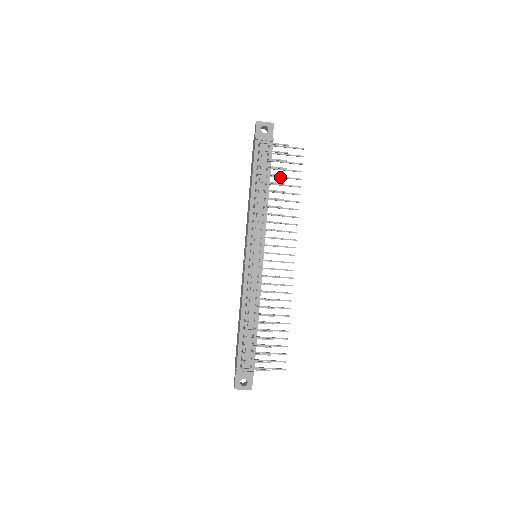
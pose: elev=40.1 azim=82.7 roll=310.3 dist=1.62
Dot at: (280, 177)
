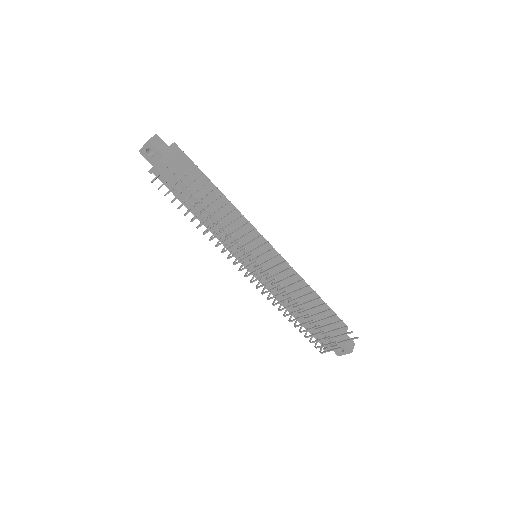
Dot at: (195, 193)
